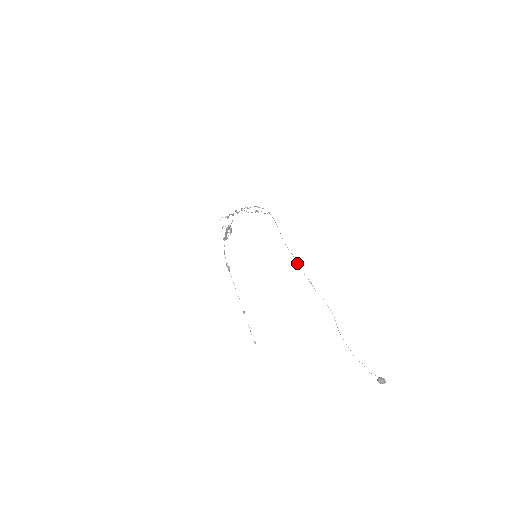
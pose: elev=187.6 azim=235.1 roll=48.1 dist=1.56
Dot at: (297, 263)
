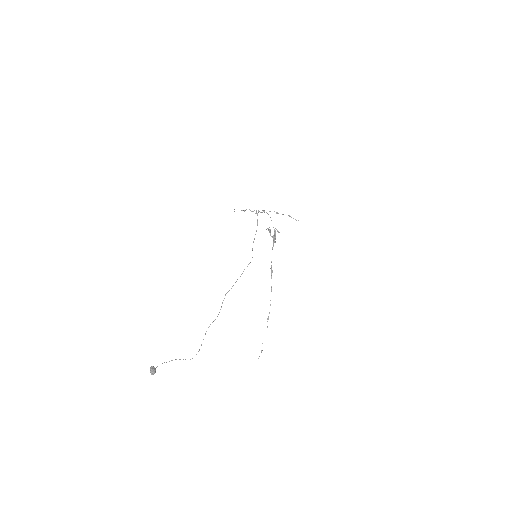
Dot at: occluded
